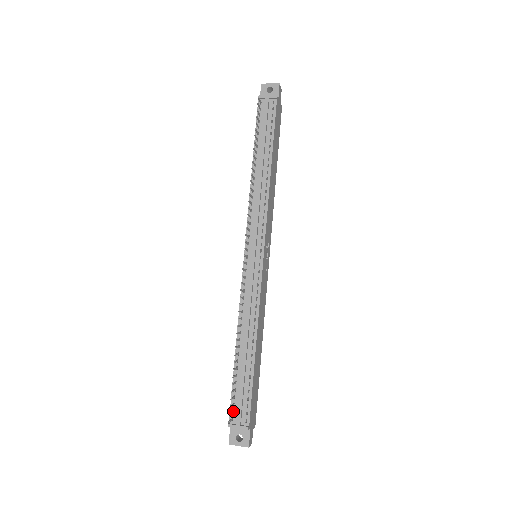
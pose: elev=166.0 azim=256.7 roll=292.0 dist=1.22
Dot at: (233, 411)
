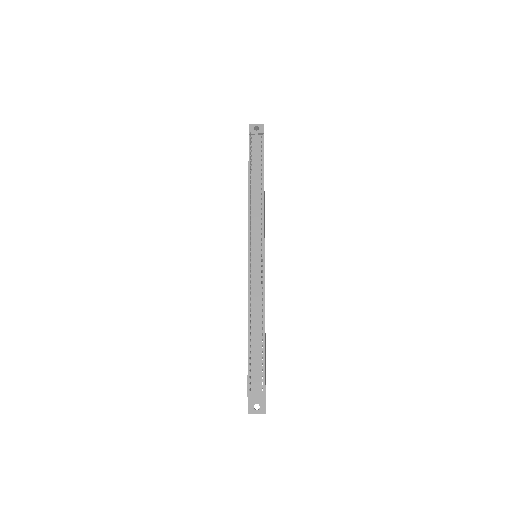
Dot at: (250, 383)
